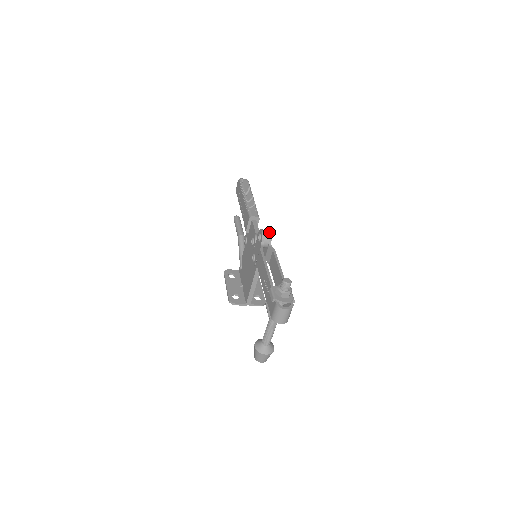
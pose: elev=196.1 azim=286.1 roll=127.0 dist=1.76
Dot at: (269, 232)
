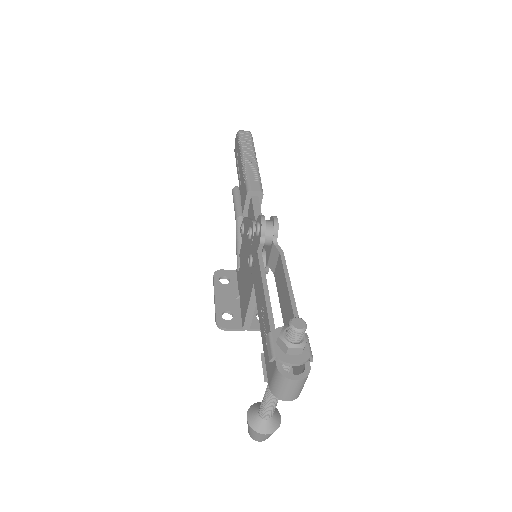
Dot at: (274, 220)
